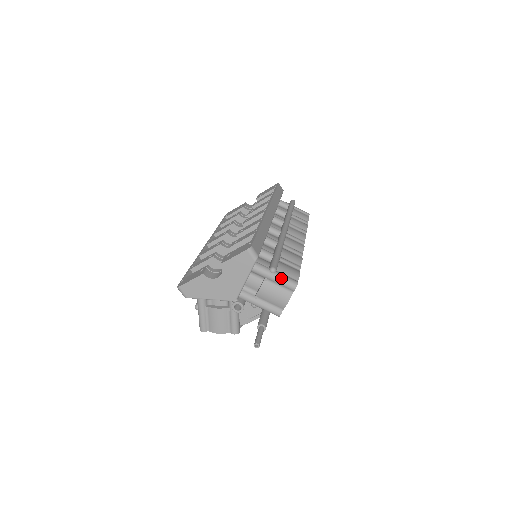
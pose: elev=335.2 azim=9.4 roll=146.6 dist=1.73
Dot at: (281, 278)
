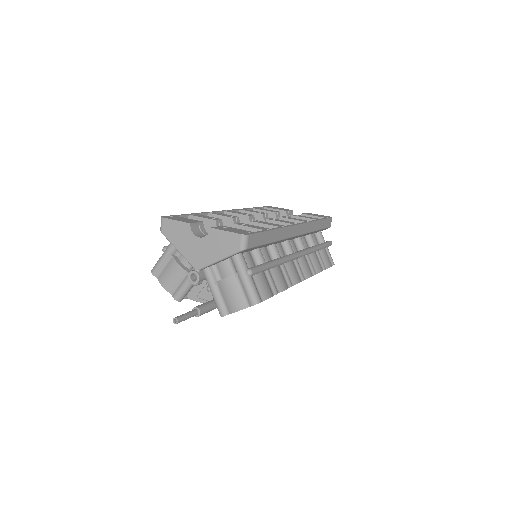
Dot at: (250, 285)
